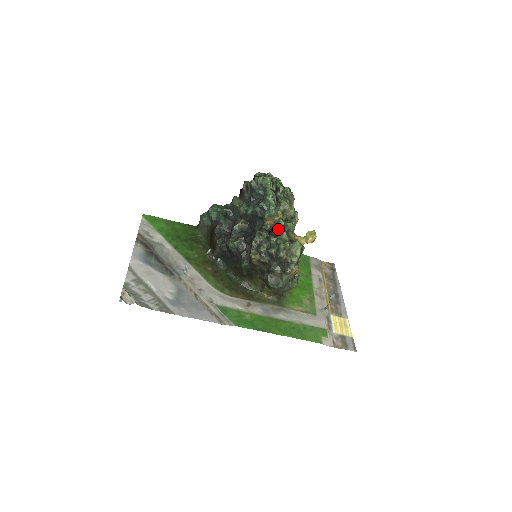
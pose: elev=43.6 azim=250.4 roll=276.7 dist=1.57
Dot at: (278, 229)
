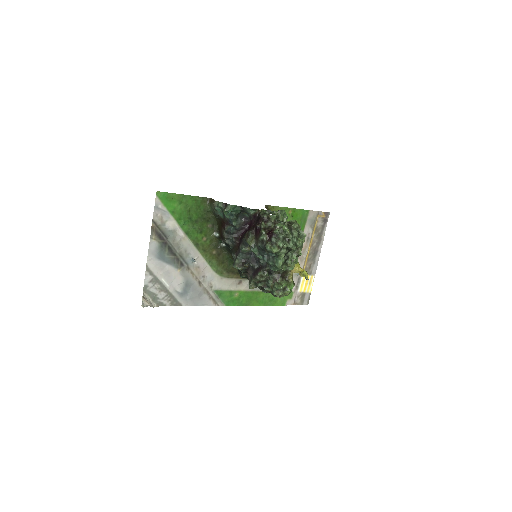
Dot at: occluded
